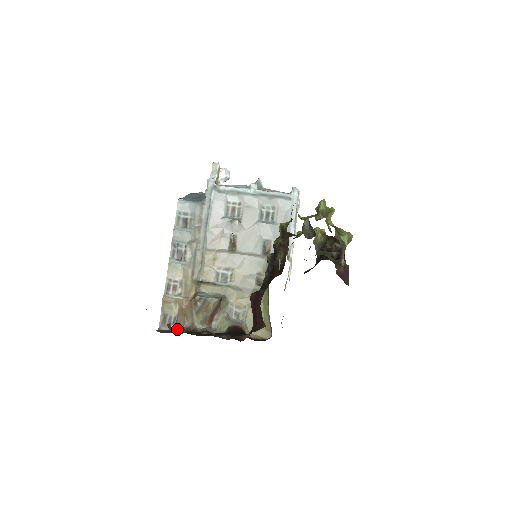
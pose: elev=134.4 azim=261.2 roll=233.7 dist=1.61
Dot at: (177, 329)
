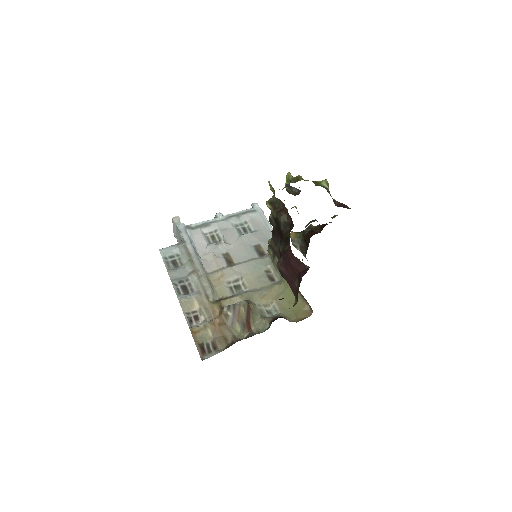
Dot at: (221, 351)
